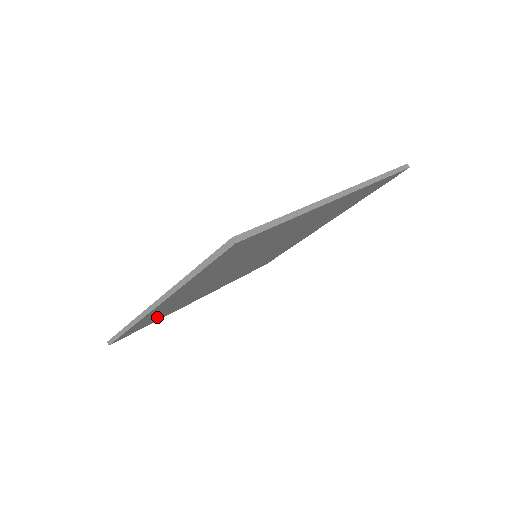
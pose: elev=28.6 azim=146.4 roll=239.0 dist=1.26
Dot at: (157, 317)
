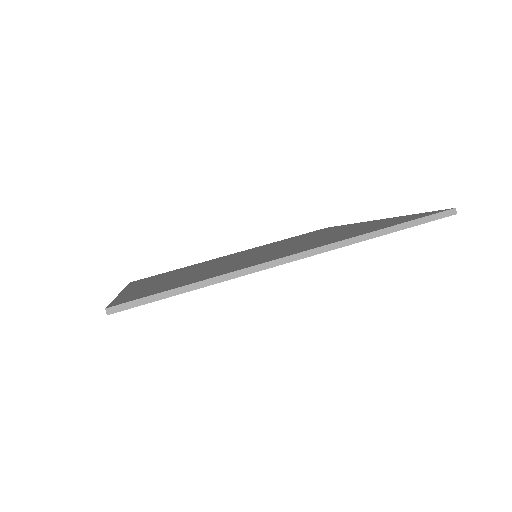
Dot at: occluded
